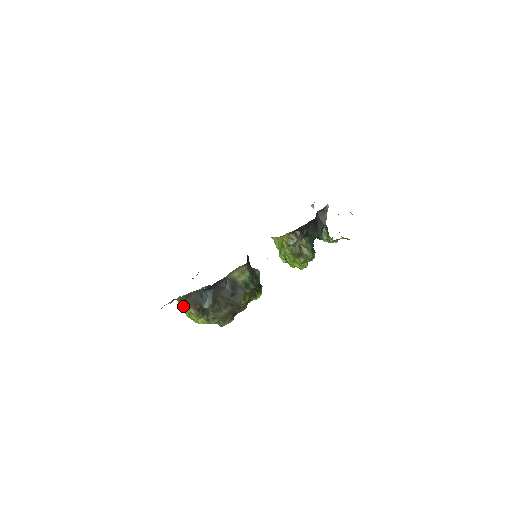
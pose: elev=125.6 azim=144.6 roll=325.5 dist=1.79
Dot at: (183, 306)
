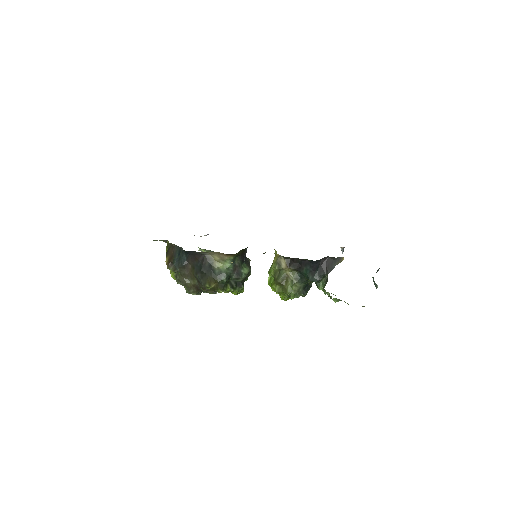
Dot at: occluded
